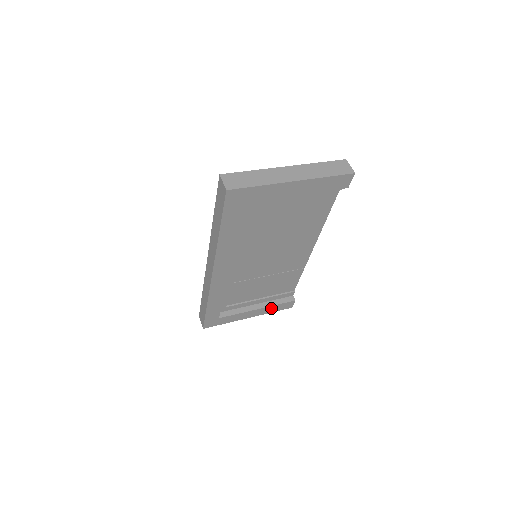
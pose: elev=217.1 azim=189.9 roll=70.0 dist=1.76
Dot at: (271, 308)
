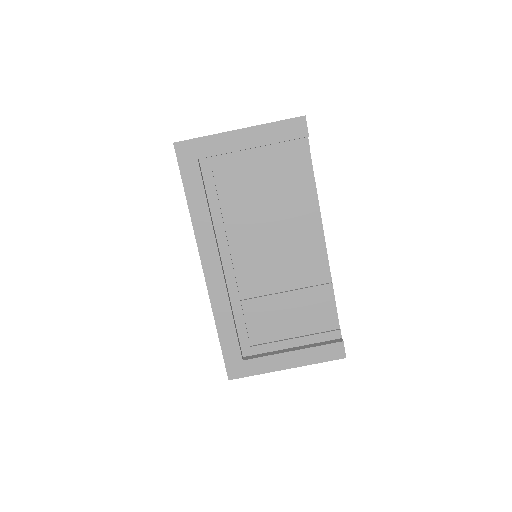
Dot at: (312, 353)
